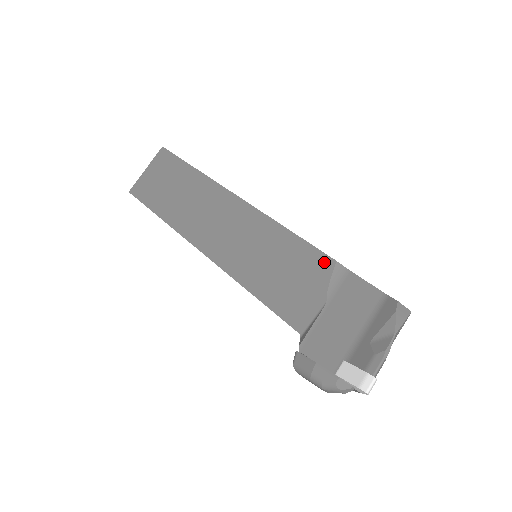
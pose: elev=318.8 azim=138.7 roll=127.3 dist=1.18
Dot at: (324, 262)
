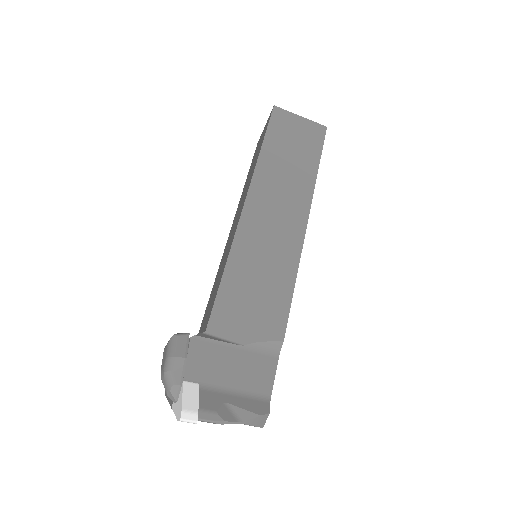
Dot at: (279, 329)
